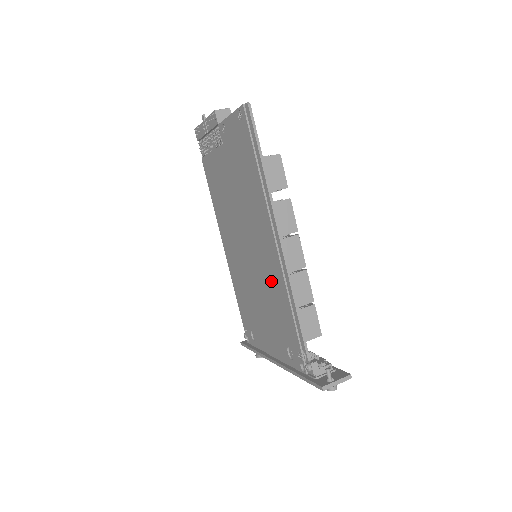
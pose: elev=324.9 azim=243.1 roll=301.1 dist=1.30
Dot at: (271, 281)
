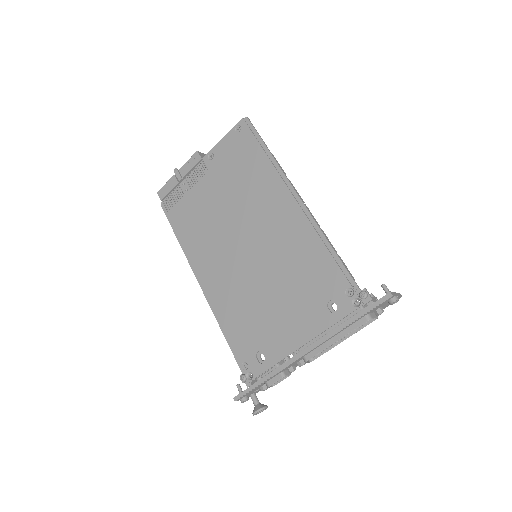
Dot at: (292, 247)
